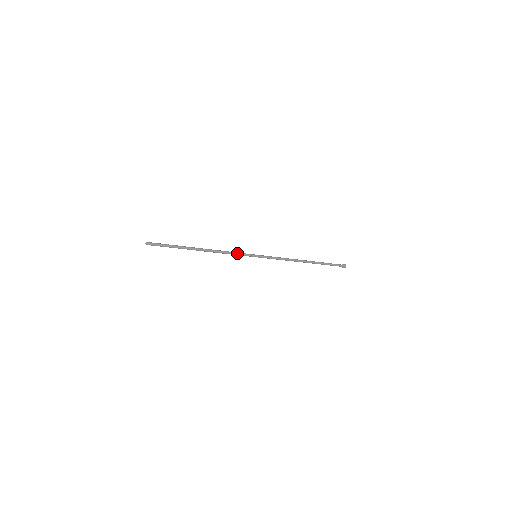
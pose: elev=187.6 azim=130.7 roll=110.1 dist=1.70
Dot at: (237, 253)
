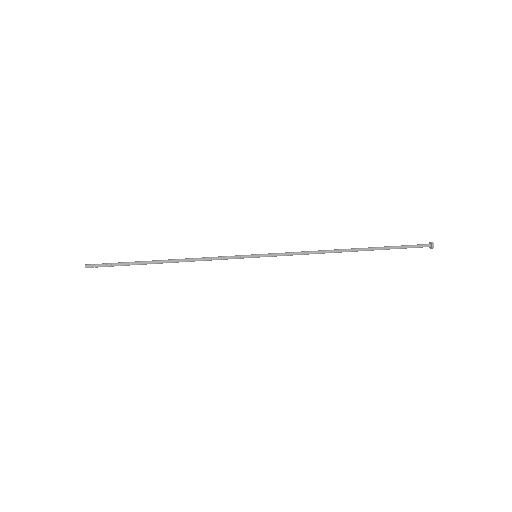
Dot at: (222, 259)
